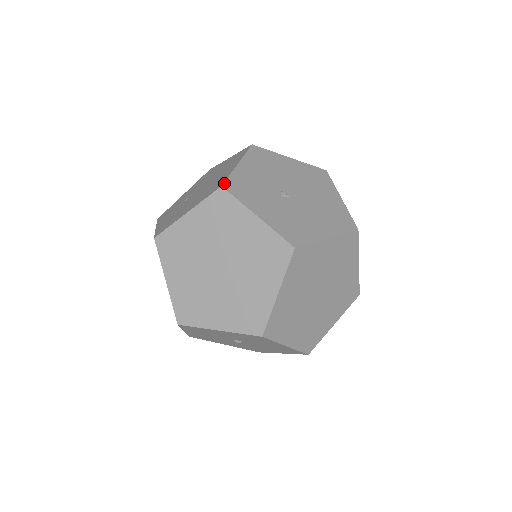
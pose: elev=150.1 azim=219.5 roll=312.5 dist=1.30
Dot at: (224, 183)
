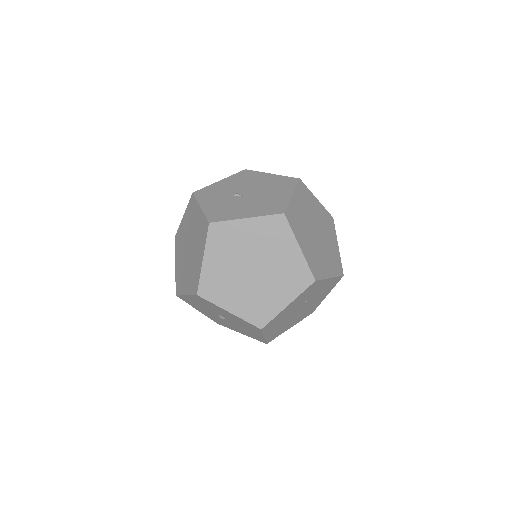
Dot at: (196, 191)
